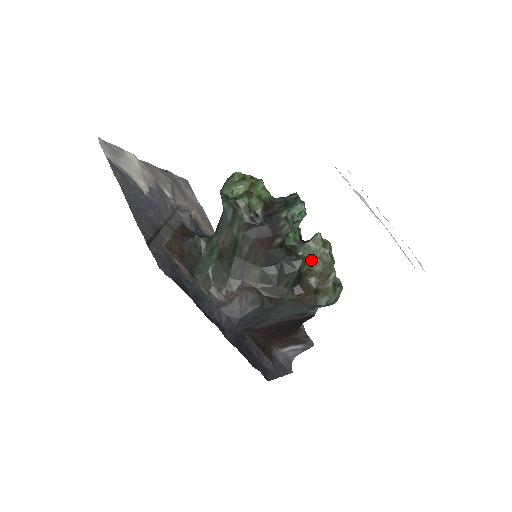
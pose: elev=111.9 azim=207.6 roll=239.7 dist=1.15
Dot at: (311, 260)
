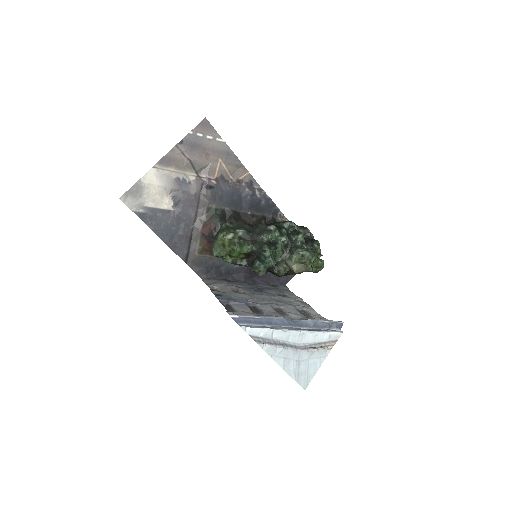
Dot at: (291, 269)
